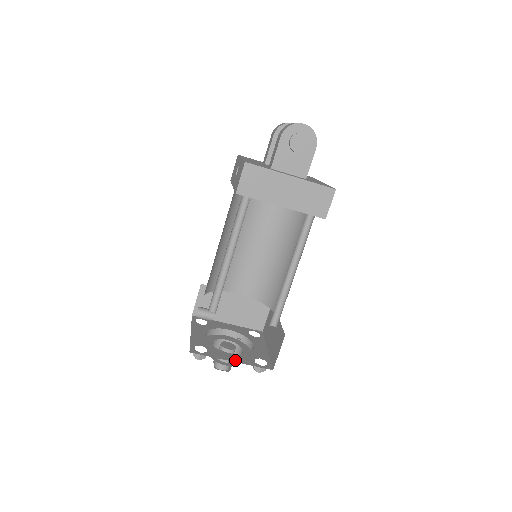
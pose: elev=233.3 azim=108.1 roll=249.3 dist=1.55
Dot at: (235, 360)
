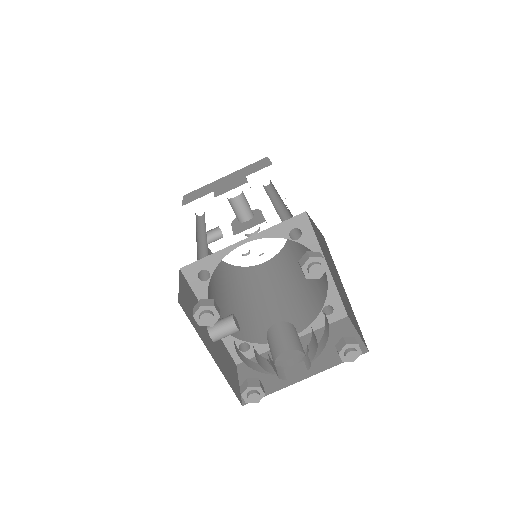
Dot at: occluded
